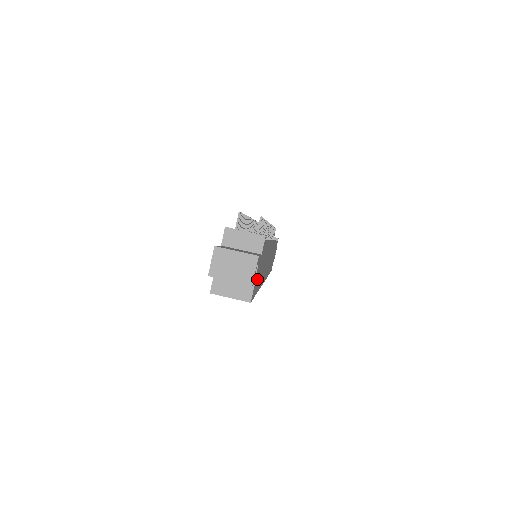
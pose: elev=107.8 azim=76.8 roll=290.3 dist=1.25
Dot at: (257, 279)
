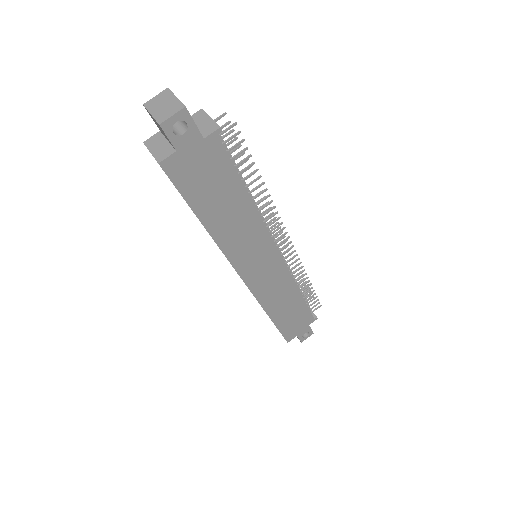
Dot at: (190, 171)
